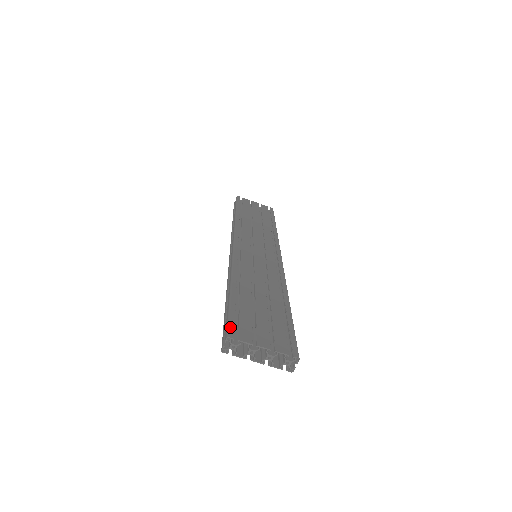
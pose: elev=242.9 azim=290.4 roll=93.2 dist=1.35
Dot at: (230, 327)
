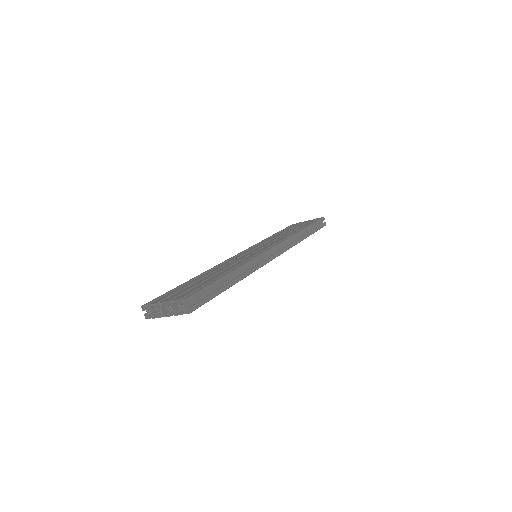
Dot at: (151, 301)
